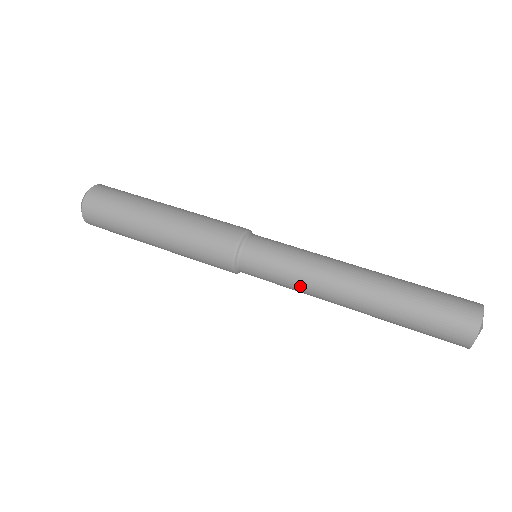
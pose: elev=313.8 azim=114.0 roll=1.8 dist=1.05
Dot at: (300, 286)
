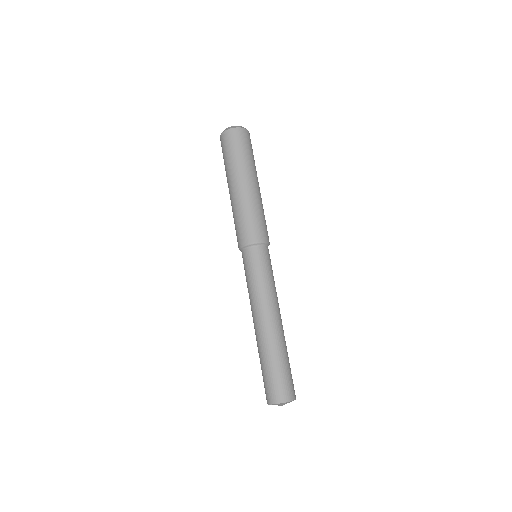
Dot at: (255, 291)
